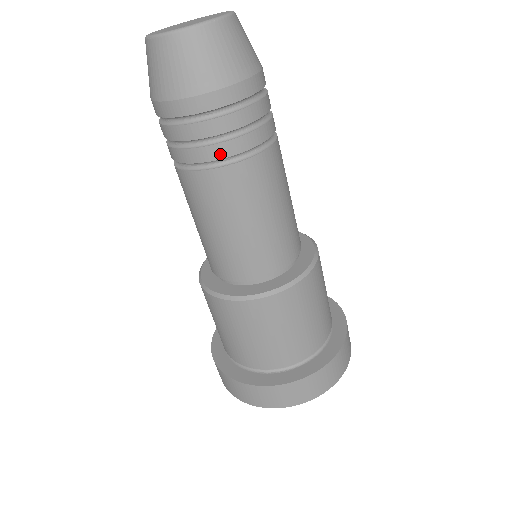
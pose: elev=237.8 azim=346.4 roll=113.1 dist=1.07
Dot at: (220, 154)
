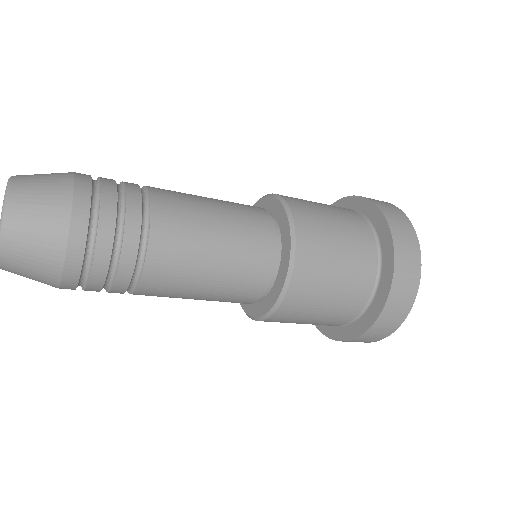
Dot at: (123, 288)
